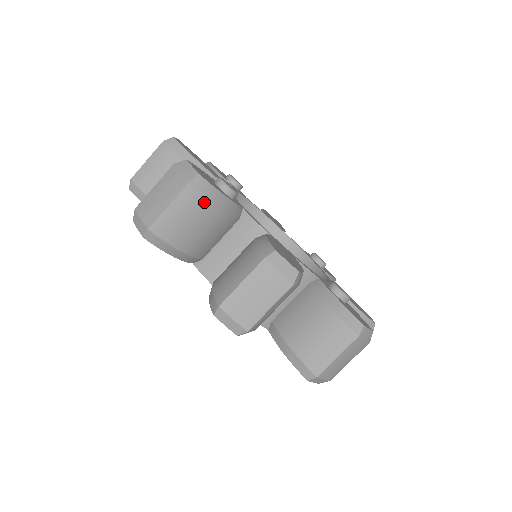
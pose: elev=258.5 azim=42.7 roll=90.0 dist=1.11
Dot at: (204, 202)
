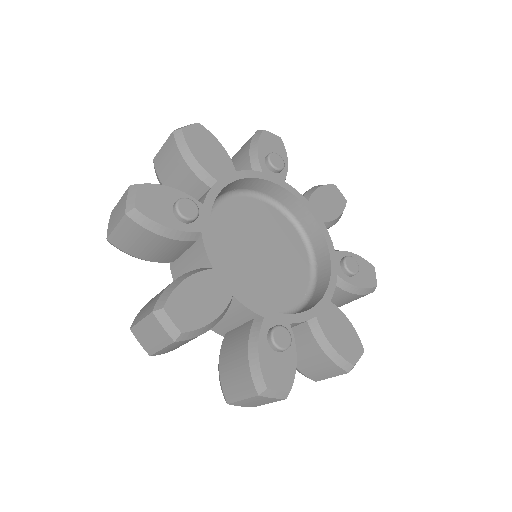
Dot at: occluded
